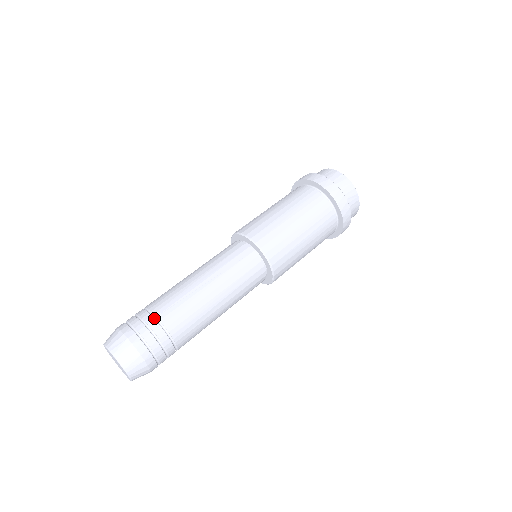
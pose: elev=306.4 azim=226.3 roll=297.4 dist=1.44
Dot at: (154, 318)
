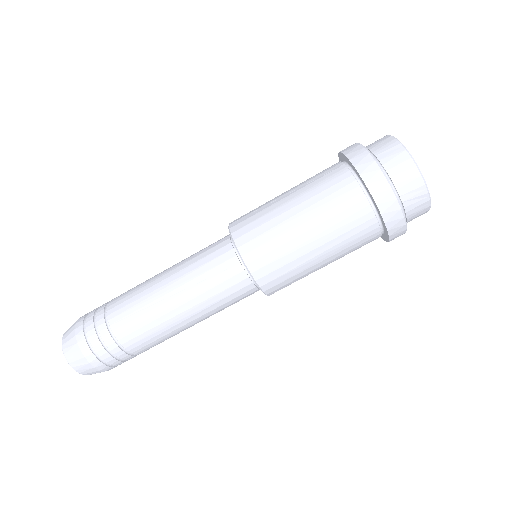
Dot at: (107, 326)
